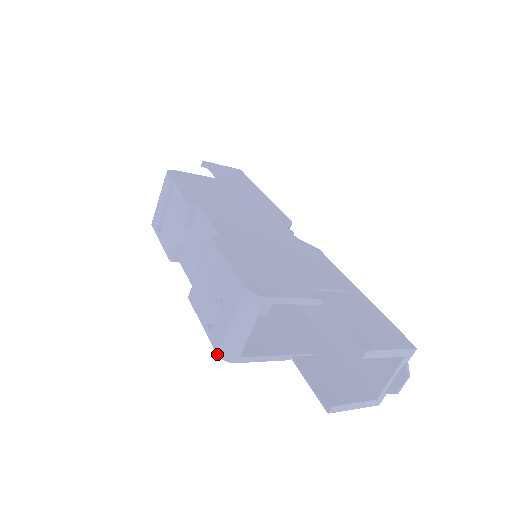
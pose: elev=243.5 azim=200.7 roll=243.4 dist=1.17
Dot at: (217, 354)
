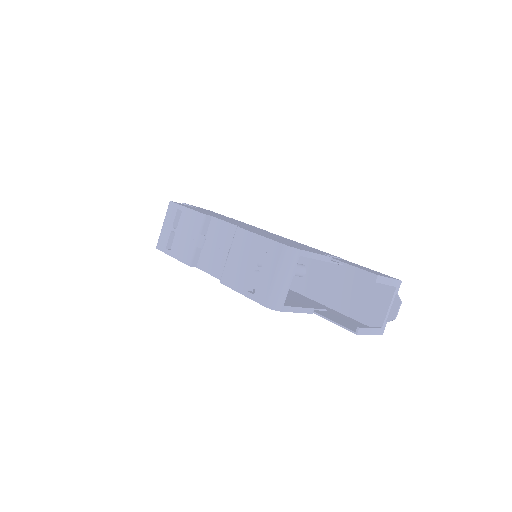
Dot at: (266, 306)
